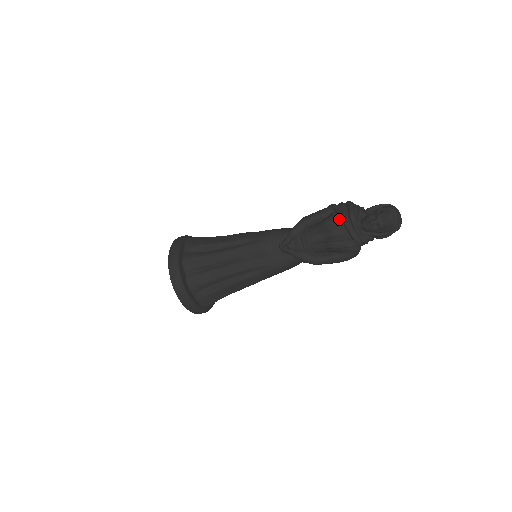
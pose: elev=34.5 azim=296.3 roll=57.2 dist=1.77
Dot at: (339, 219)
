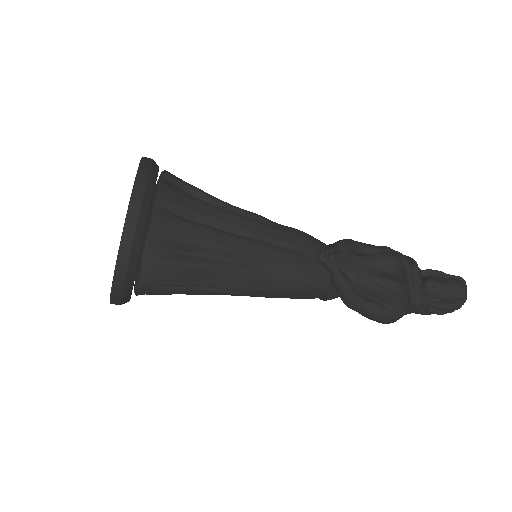
Dot at: (402, 260)
